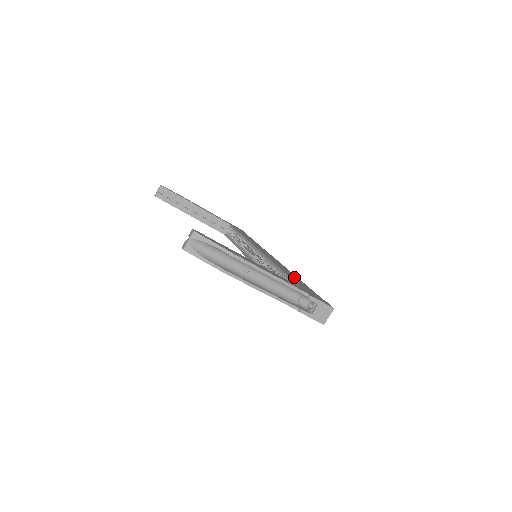
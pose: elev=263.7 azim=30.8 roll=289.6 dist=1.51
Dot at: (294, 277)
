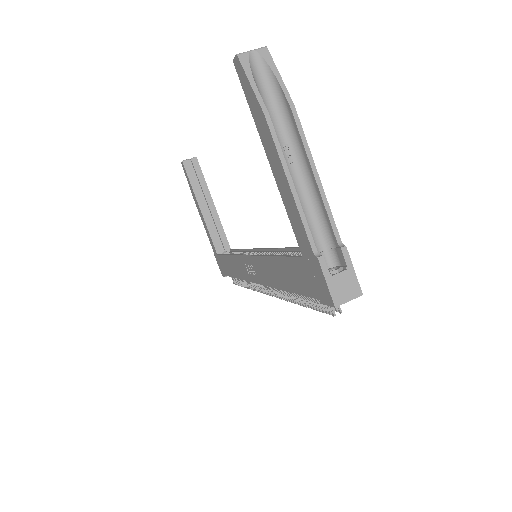
Dot at: occluded
